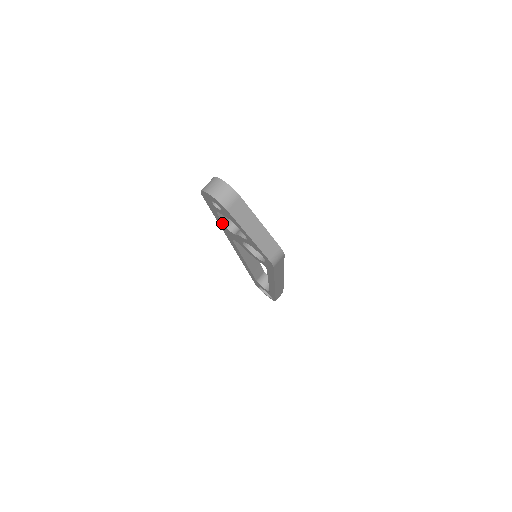
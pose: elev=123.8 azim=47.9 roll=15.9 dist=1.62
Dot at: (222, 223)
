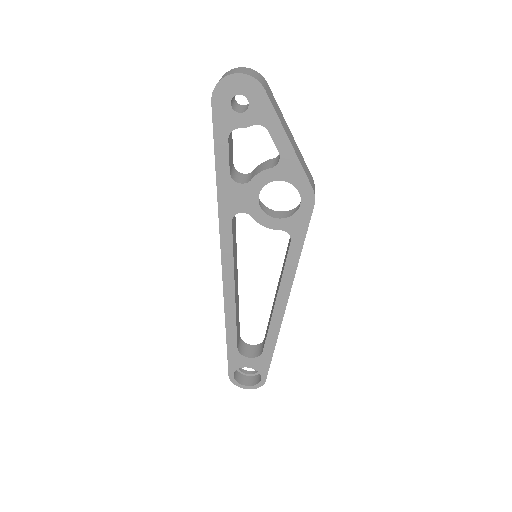
Dot at: (228, 171)
